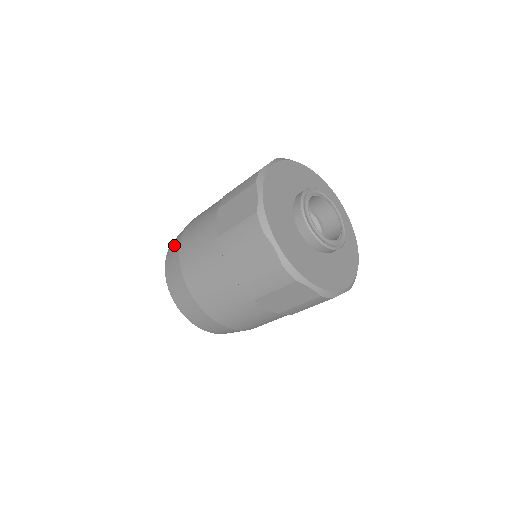
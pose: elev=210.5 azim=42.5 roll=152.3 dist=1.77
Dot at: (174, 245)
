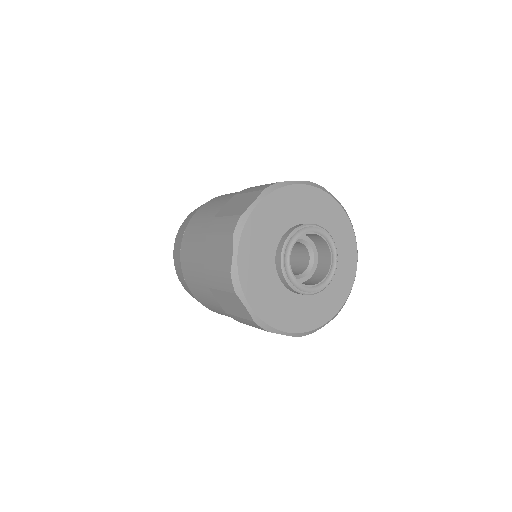
Dot at: occluded
